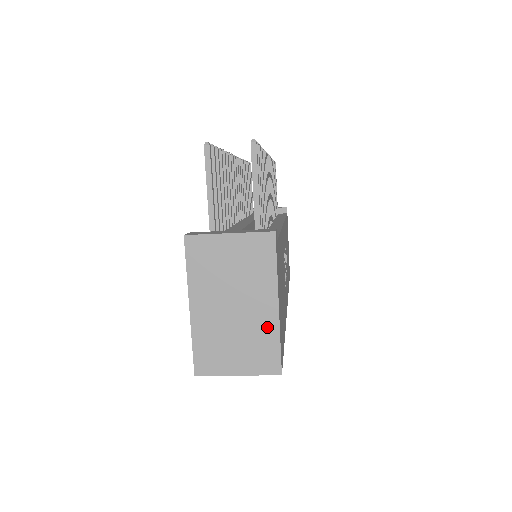
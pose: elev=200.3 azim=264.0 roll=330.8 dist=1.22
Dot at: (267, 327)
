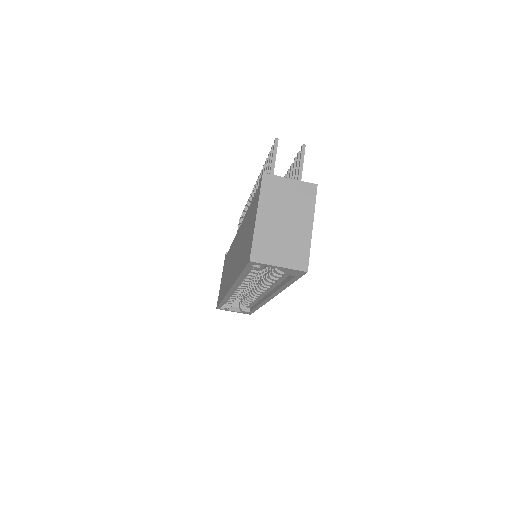
Dot at: (303, 239)
